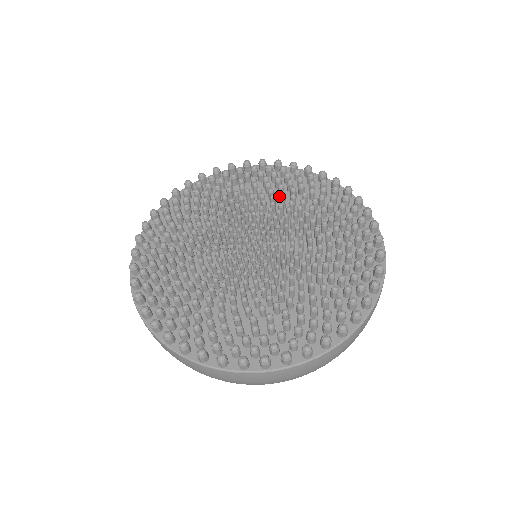
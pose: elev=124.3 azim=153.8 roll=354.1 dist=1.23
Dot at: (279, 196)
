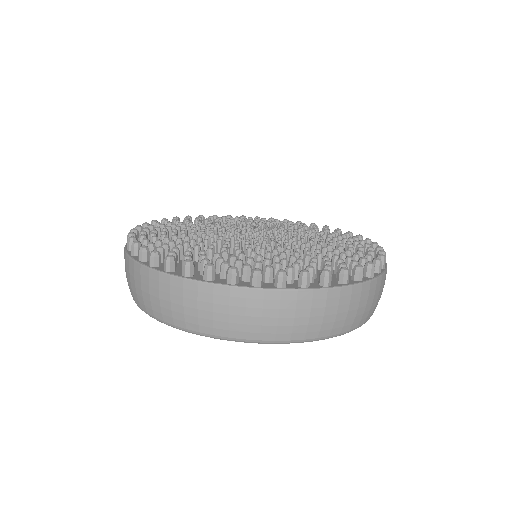
Dot at: occluded
